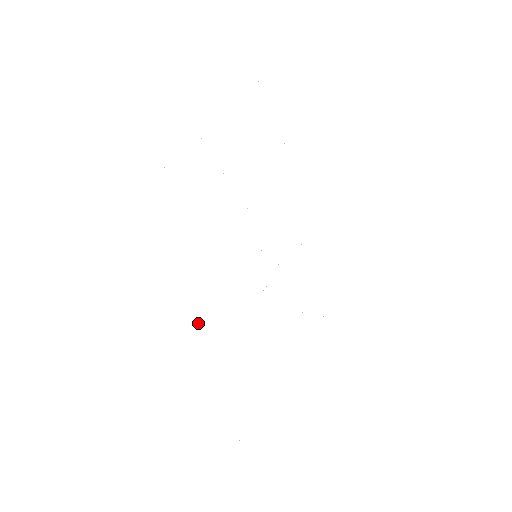
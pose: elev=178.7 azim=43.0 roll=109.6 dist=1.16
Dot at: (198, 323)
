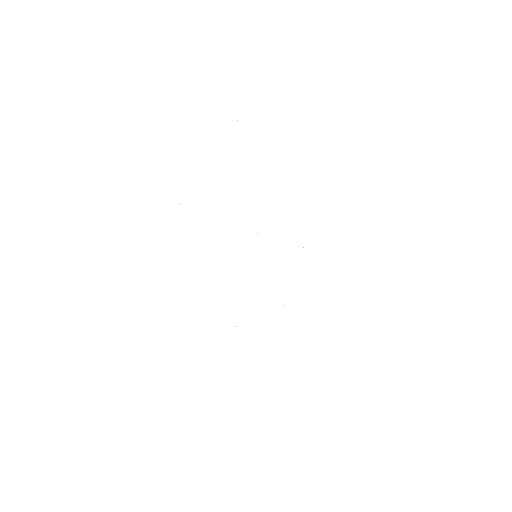
Dot at: occluded
